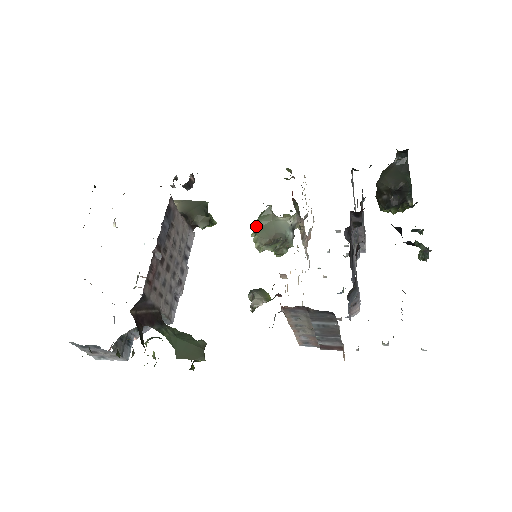
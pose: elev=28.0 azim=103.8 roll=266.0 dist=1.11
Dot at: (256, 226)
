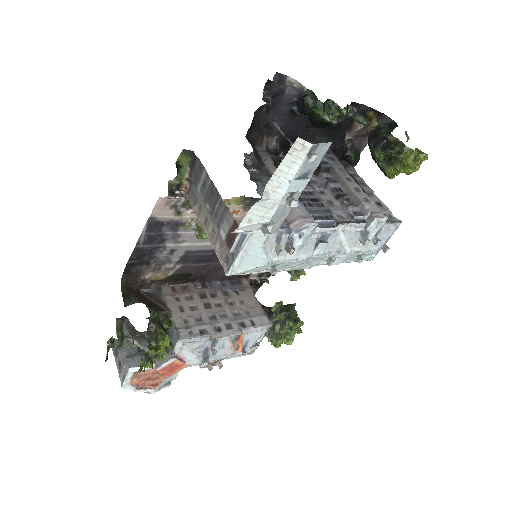
Dot at: occluded
